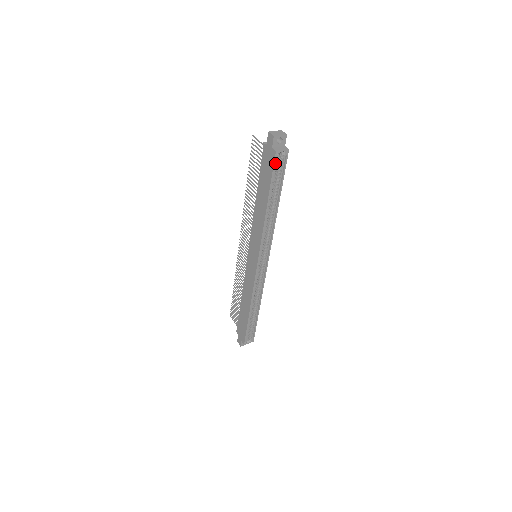
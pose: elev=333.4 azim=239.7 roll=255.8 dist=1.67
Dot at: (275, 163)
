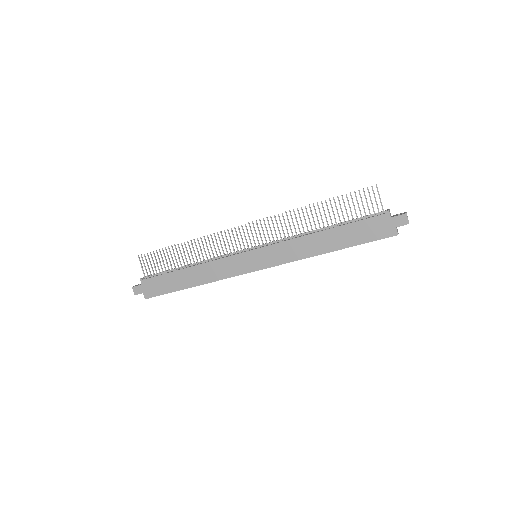
Dot at: (381, 235)
